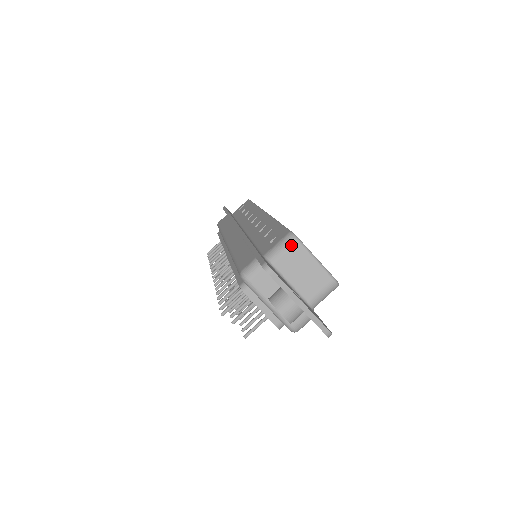
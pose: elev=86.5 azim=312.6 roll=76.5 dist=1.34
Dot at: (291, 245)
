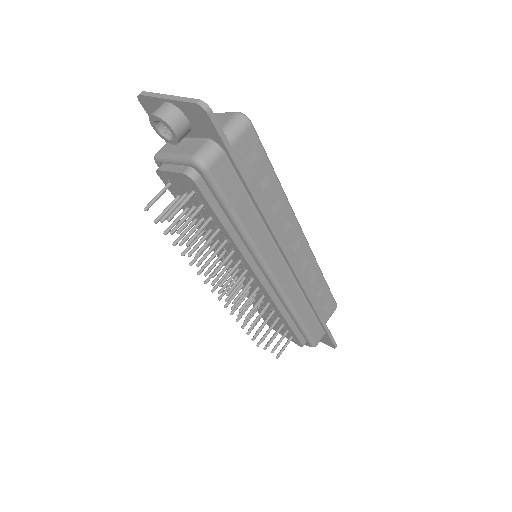
Dot at: occluded
